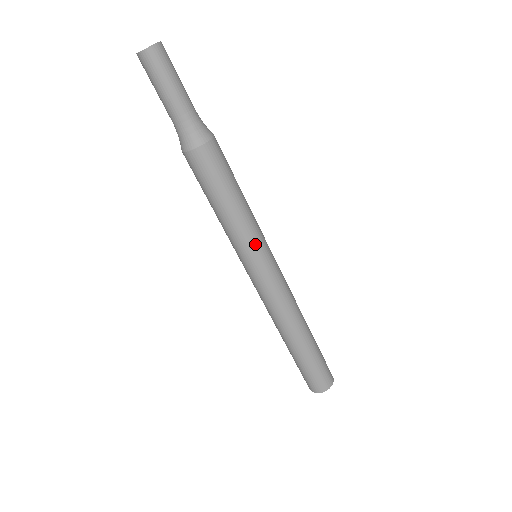
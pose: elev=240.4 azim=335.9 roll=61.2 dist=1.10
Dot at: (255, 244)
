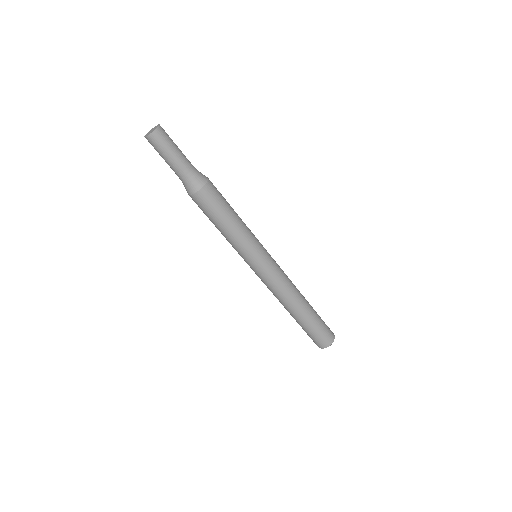
Dot at: (254, 247)
